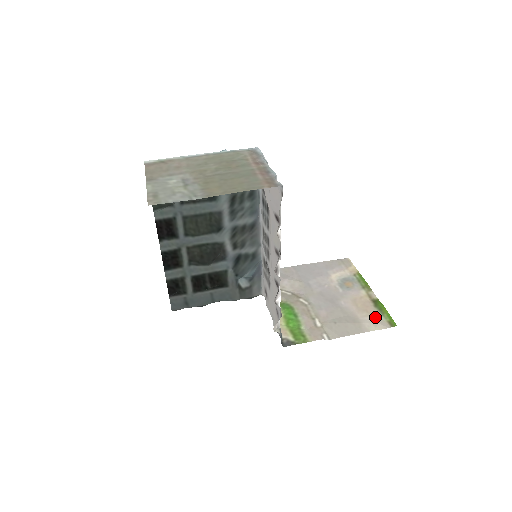
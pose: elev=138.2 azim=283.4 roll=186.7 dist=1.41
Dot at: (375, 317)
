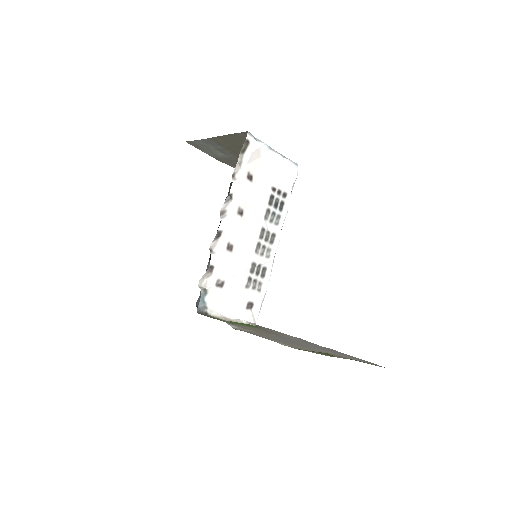
Dot at: occluded
